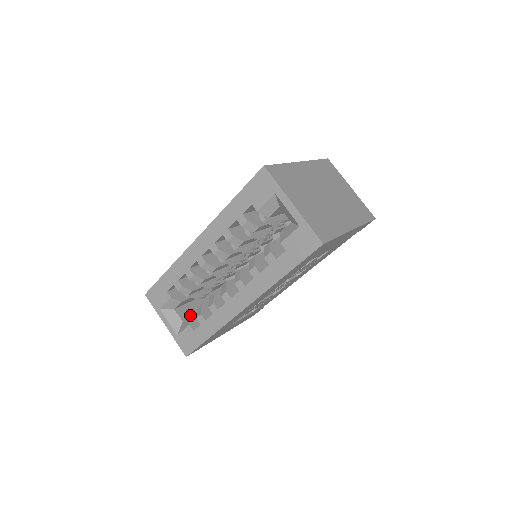
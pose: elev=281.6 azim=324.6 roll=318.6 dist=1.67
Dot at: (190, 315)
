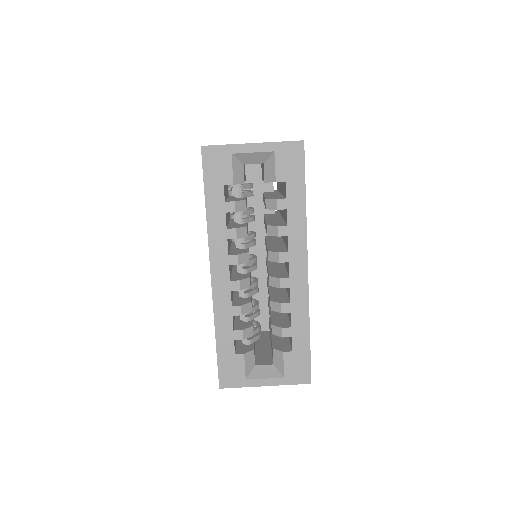
Dot at: (273, 349)
